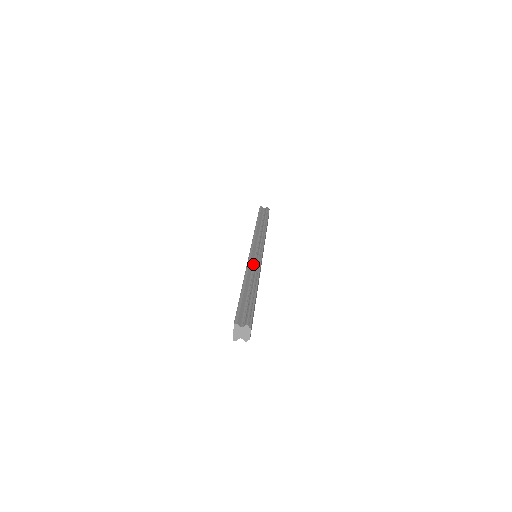
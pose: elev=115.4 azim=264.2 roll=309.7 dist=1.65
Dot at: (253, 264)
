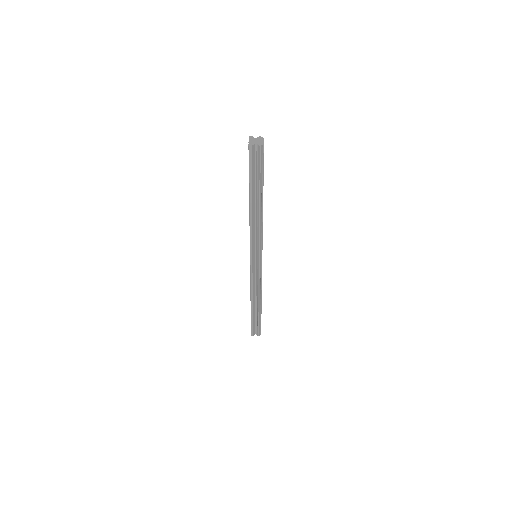
Dot at: occluded
